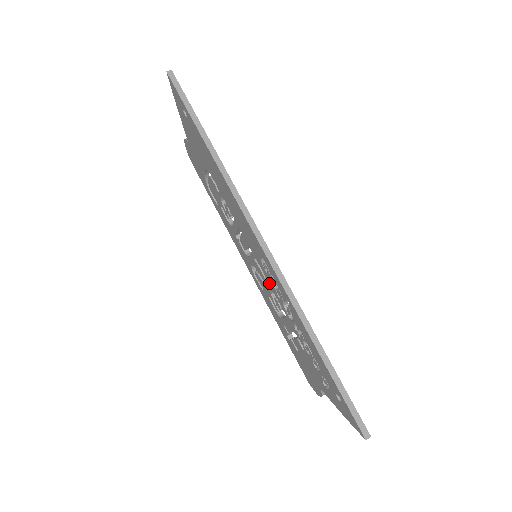
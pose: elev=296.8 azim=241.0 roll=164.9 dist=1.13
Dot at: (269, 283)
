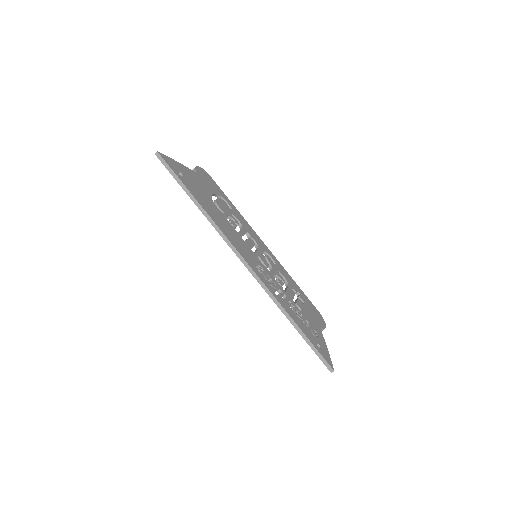
Dot at: occluded
